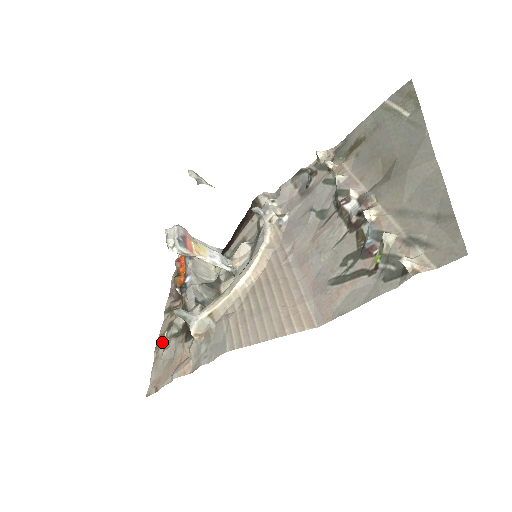
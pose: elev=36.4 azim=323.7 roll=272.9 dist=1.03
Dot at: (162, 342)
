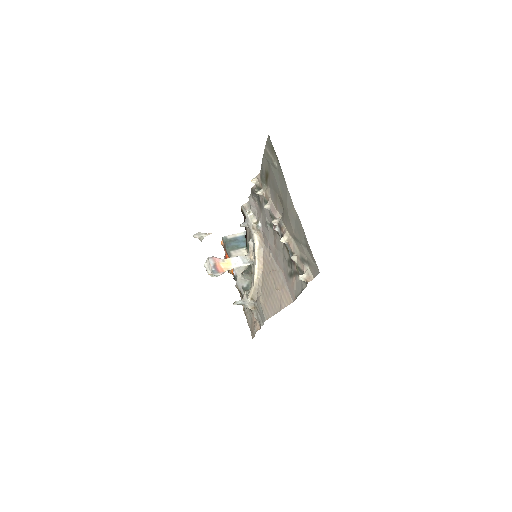
Dot at: (244, 307)
